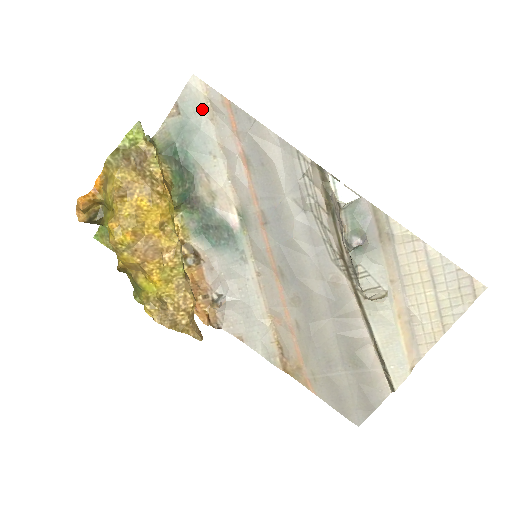
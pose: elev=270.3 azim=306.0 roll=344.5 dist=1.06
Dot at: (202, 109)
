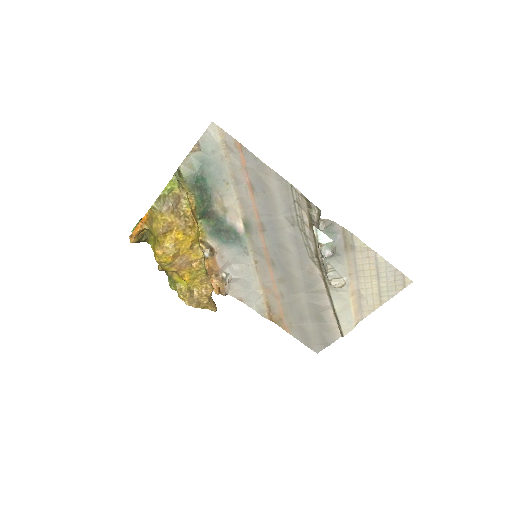
Dot at: (219, 149)
